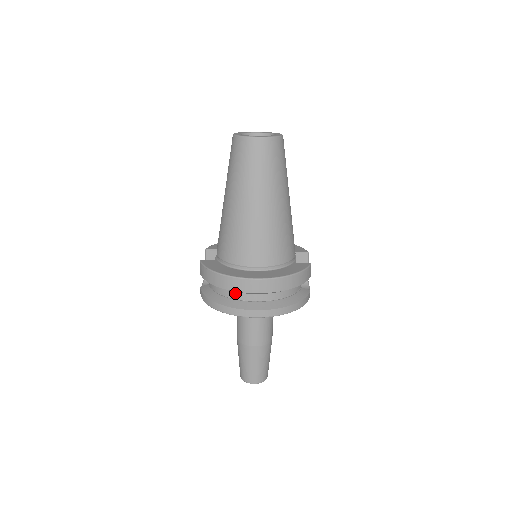
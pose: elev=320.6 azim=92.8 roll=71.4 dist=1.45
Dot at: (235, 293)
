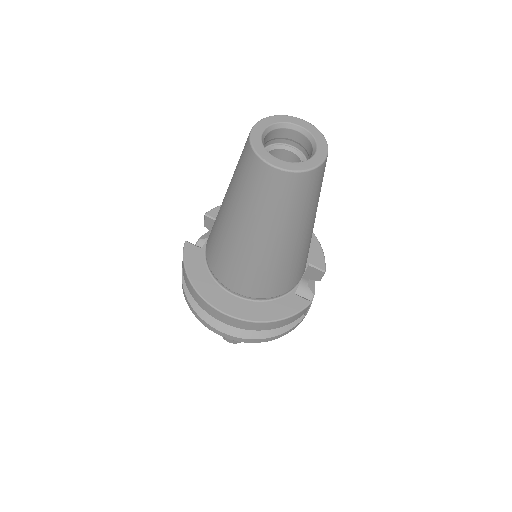
Dot at: occluded
